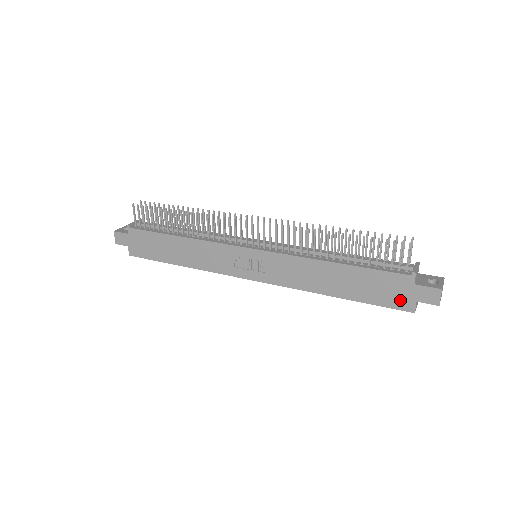
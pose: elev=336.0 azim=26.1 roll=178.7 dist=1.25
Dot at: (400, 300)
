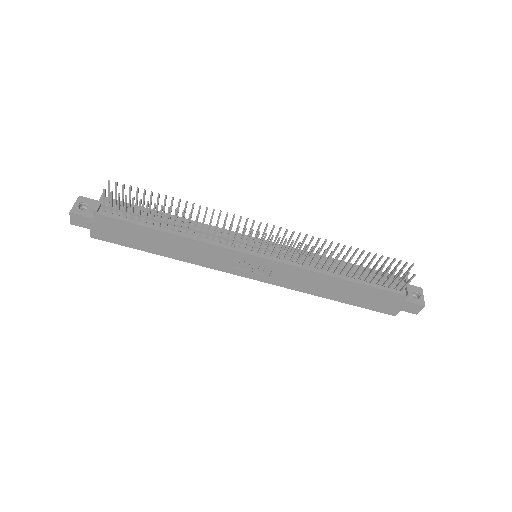
Dot at: (388, 308)
